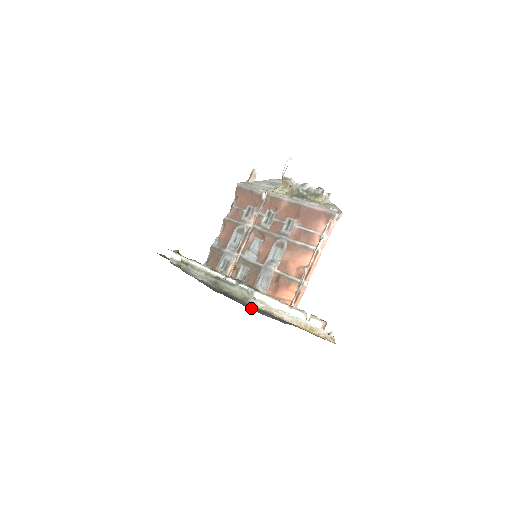
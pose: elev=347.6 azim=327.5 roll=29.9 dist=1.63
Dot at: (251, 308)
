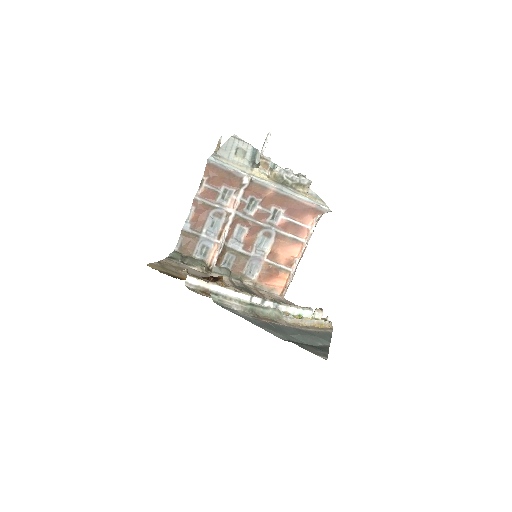
Dot at: (307, 342)
